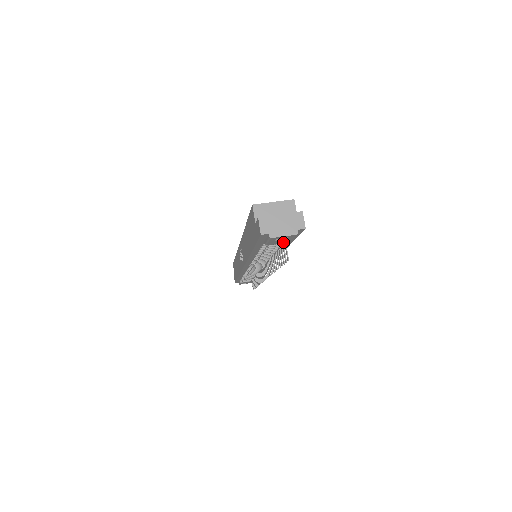
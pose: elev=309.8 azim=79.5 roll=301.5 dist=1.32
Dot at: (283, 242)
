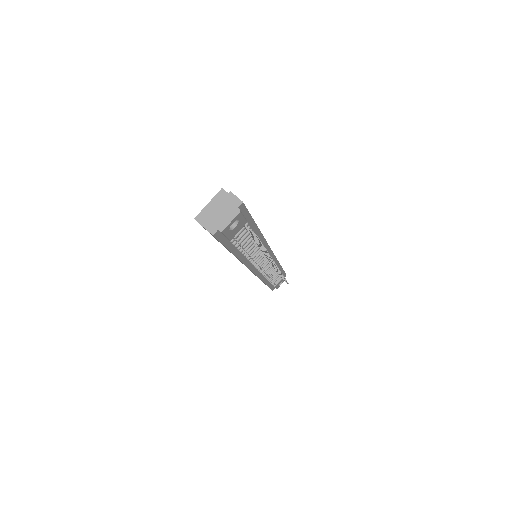
Dot at: (241, 227)
